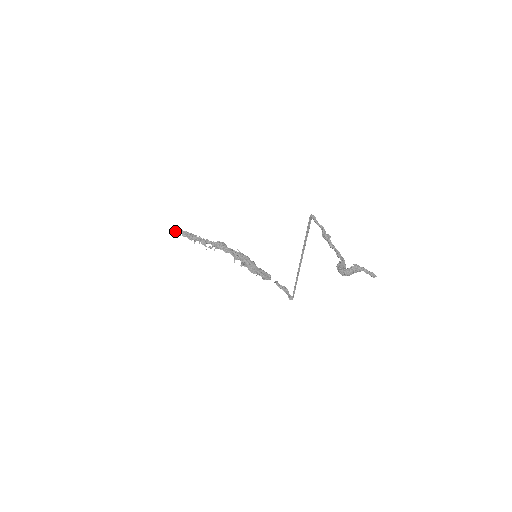
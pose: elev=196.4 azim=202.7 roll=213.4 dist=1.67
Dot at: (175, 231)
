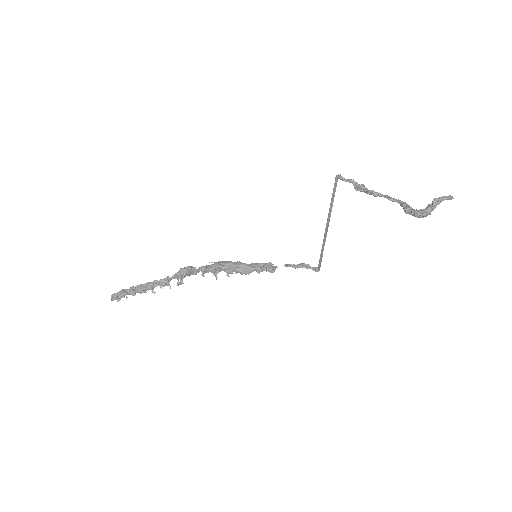
Dot at: (119, 297)
